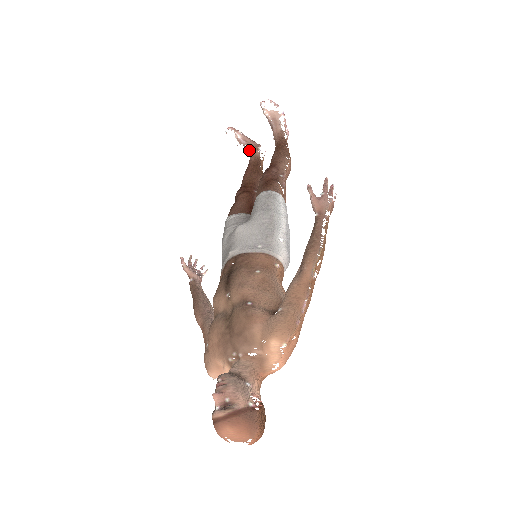
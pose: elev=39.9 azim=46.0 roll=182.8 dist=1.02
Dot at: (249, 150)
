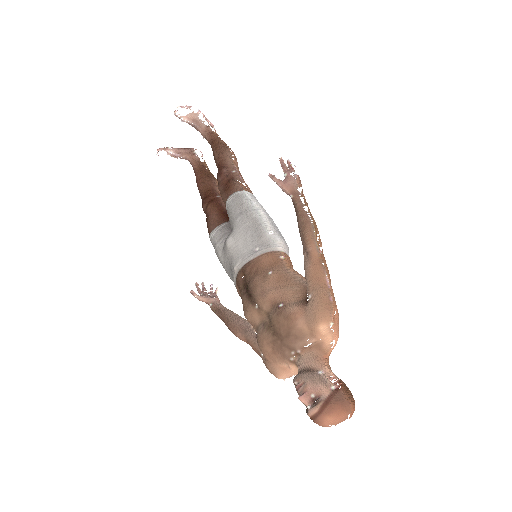
Dot at: (187, 159)
